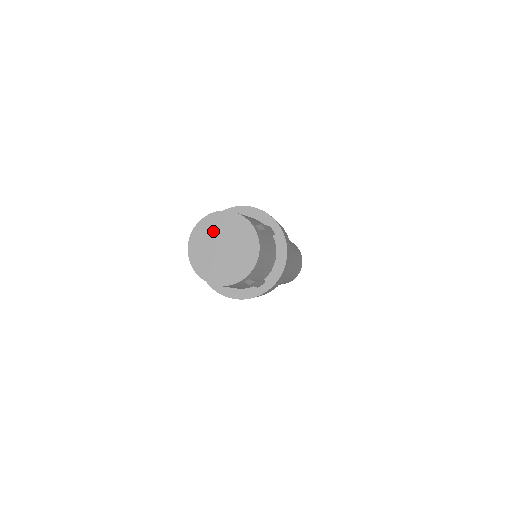
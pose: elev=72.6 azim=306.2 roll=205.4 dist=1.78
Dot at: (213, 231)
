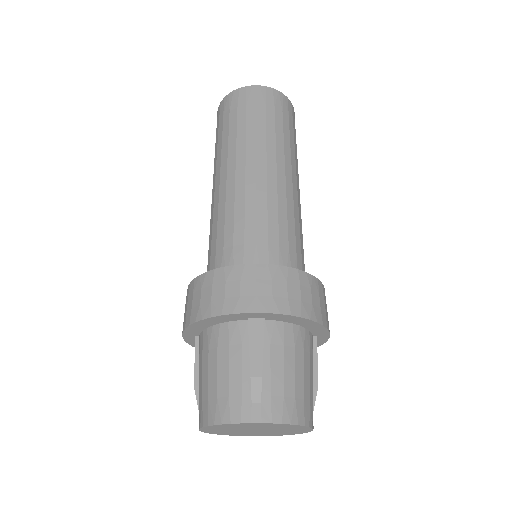
Dot at: (258, 427)
